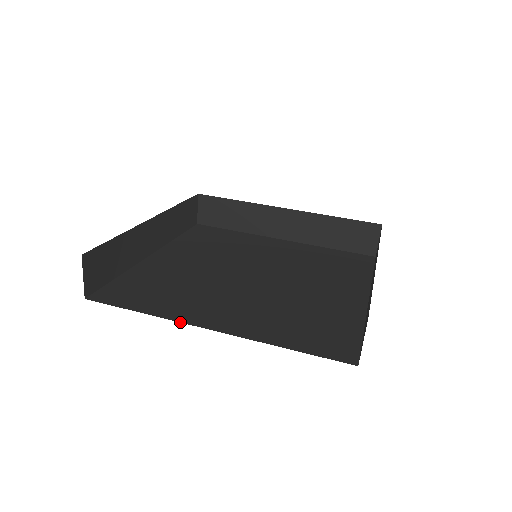
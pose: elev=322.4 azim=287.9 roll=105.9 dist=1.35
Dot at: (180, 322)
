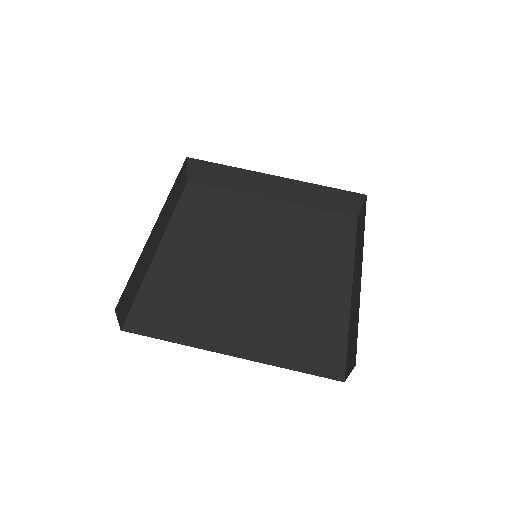
Dot at: occluded
